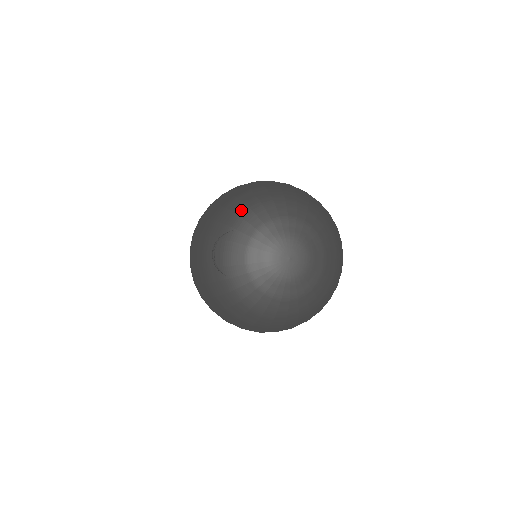
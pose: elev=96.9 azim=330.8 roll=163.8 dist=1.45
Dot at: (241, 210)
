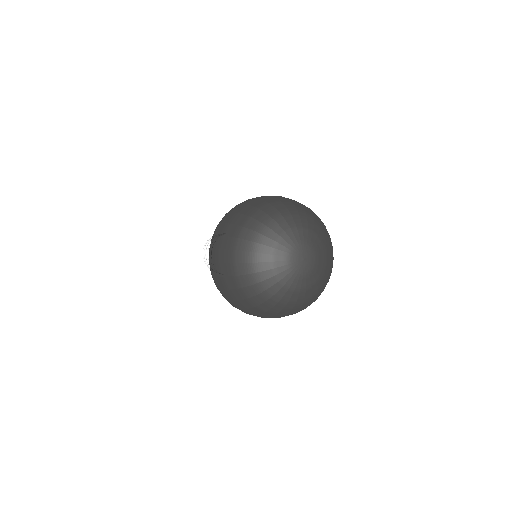
Dot at: (249, 269)
